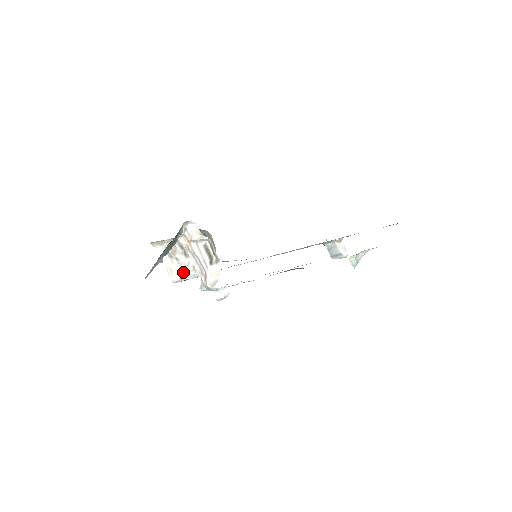
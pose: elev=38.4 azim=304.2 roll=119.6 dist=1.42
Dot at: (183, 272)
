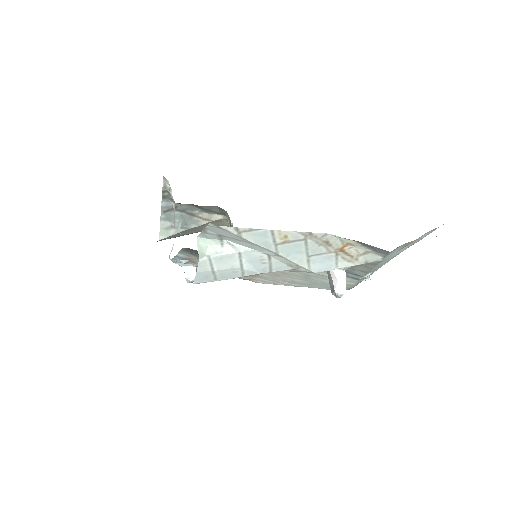
Dot at: occluded
